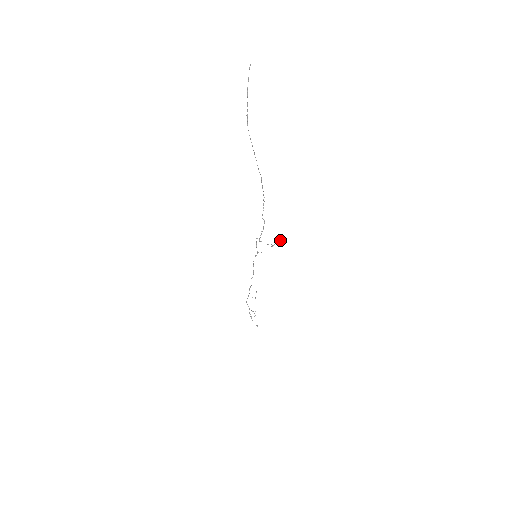
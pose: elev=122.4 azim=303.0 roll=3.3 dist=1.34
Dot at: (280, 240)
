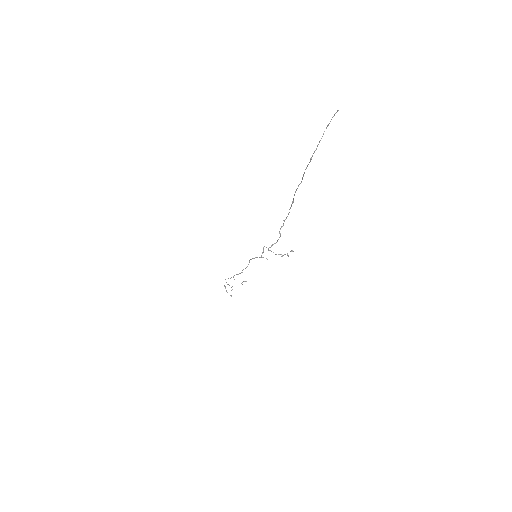
Dot at: (292, 250)
